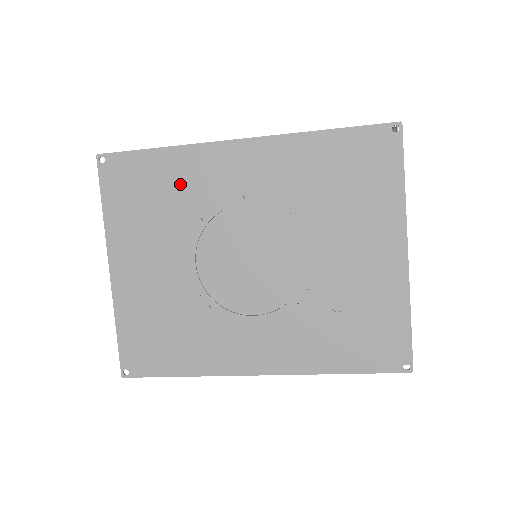
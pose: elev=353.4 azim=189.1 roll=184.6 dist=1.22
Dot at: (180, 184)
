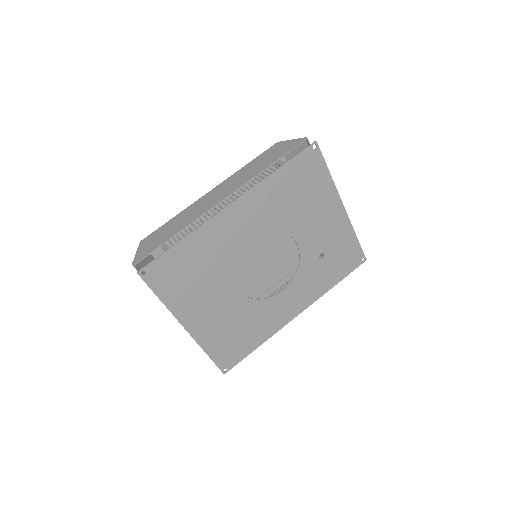
Dot at: (205, 253)
